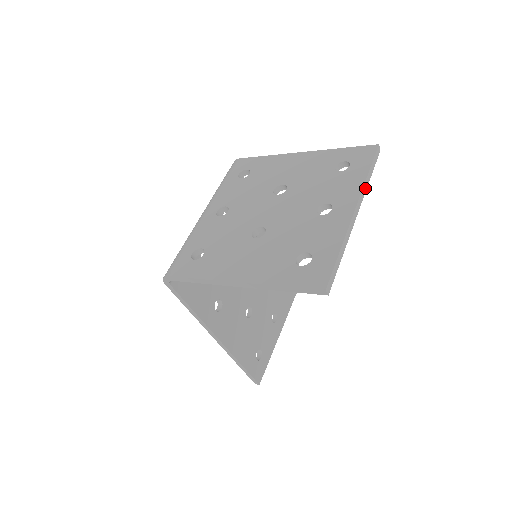
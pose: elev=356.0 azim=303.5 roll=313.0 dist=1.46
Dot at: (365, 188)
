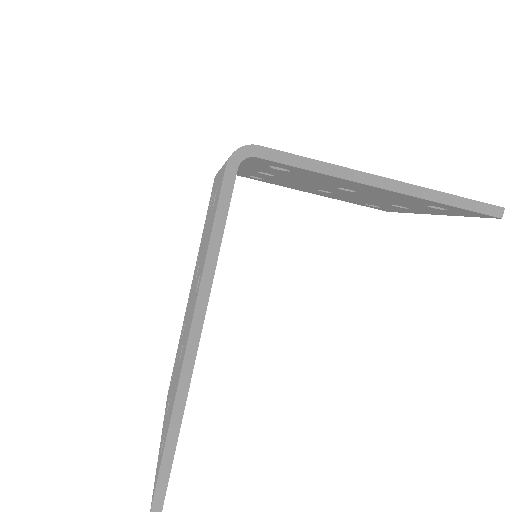
Dot at: occluded
